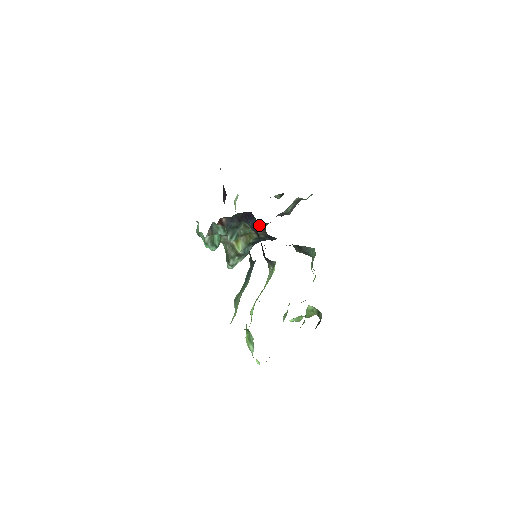
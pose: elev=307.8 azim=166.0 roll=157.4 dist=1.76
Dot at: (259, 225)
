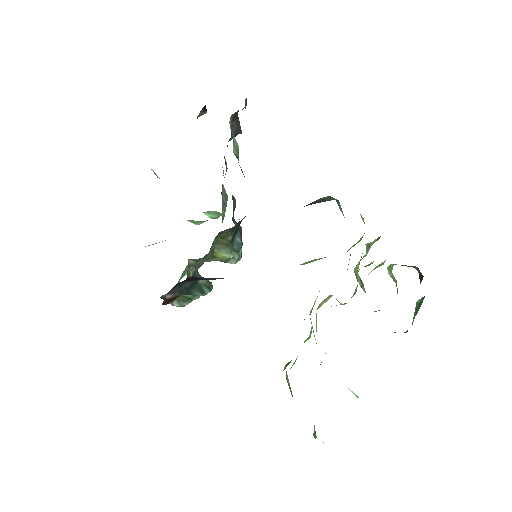
Dot at: (220, 232)
